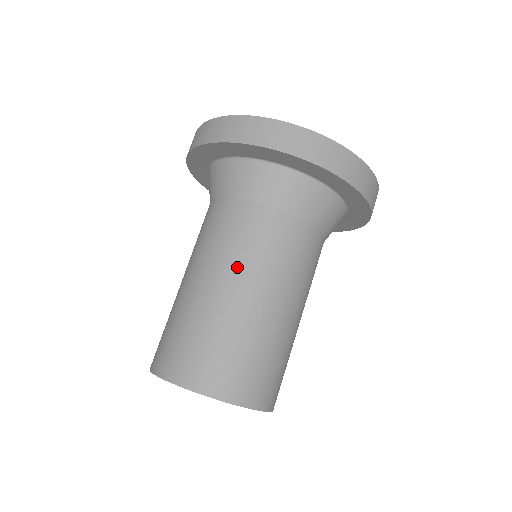
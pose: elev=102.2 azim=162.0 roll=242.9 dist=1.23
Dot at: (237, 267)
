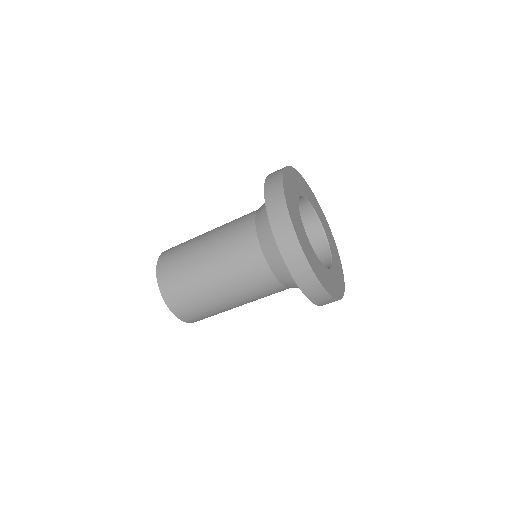
Dot at: (227, 276)
